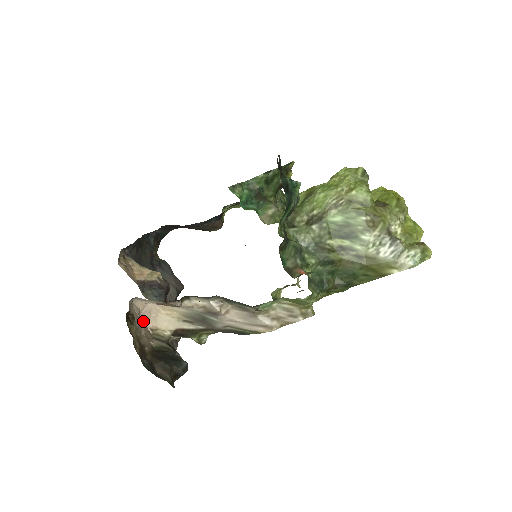
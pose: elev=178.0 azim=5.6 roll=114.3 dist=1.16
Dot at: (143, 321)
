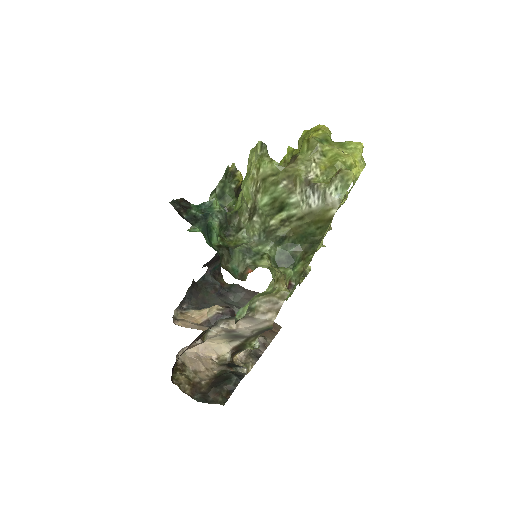
Dot at: (204, 358)
